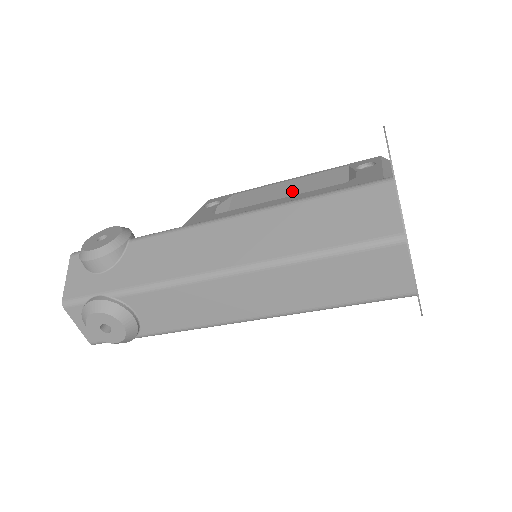
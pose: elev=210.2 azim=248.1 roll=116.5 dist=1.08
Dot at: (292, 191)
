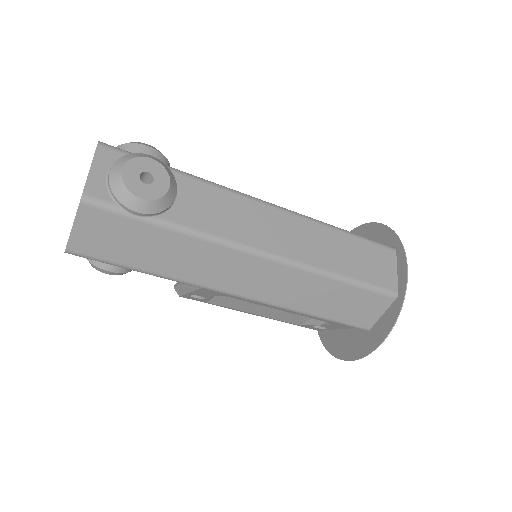
Dot at: occluded
